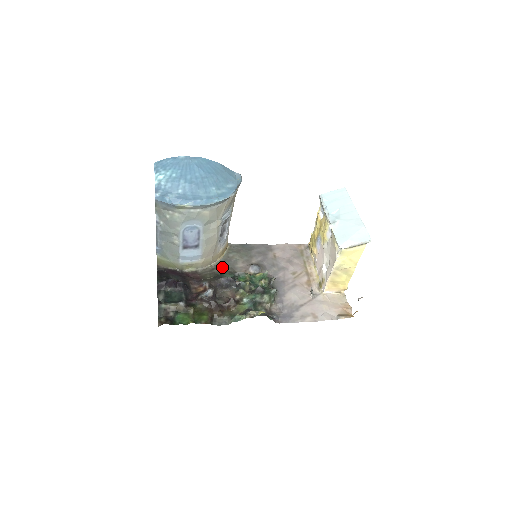
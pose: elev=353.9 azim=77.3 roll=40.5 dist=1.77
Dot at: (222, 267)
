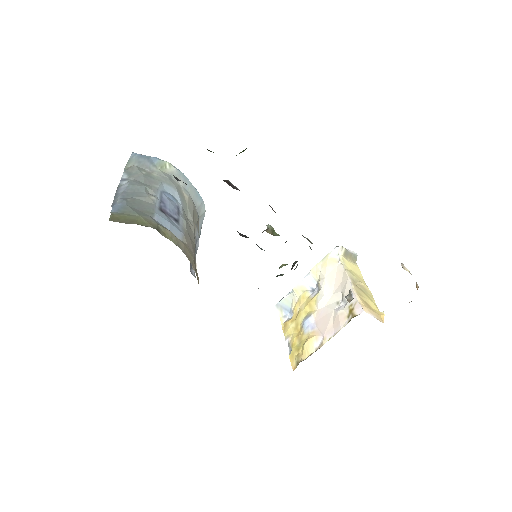
Dot at: occluded
